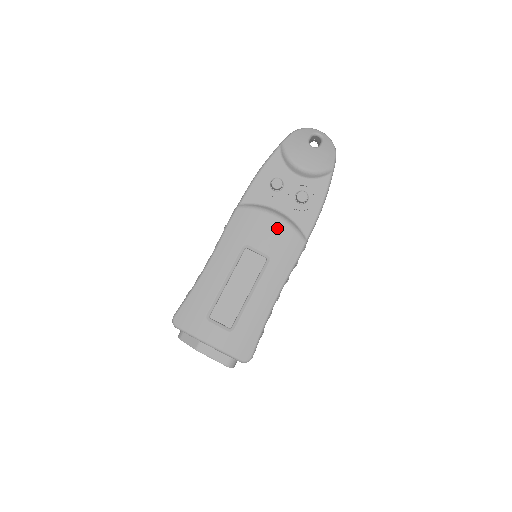
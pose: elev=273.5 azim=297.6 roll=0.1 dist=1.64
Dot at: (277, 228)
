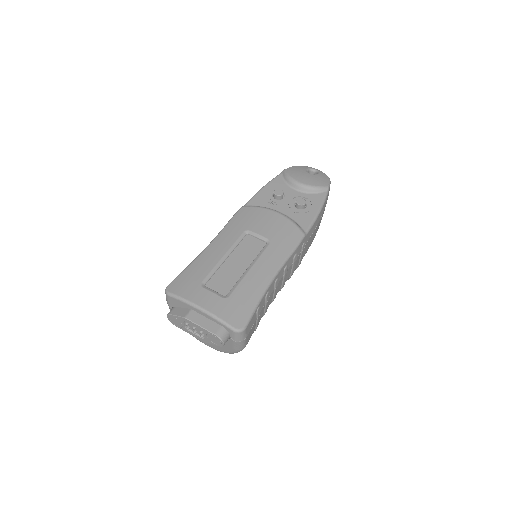
Dot at: (277, 220)
